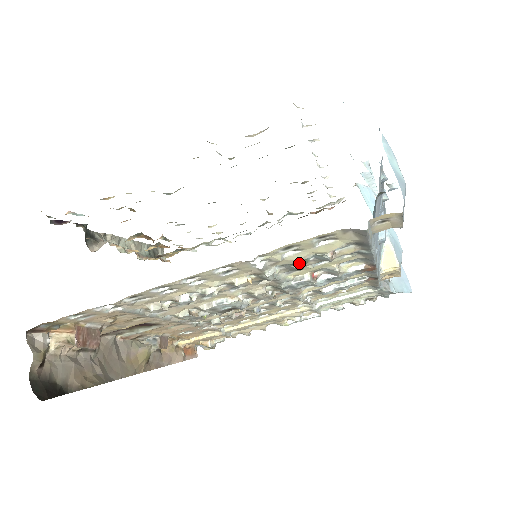
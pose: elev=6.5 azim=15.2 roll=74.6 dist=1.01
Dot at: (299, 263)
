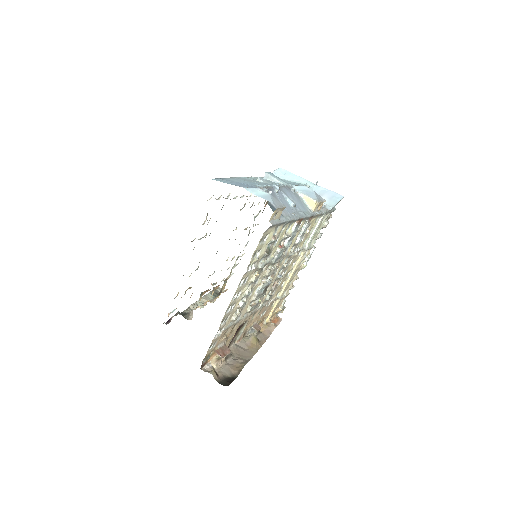
Dot at: (266, 252)
